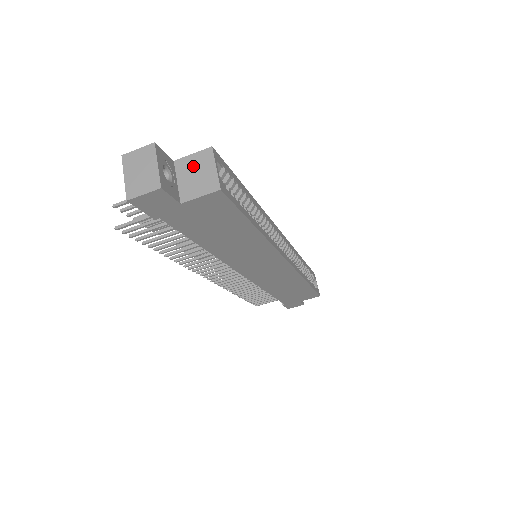
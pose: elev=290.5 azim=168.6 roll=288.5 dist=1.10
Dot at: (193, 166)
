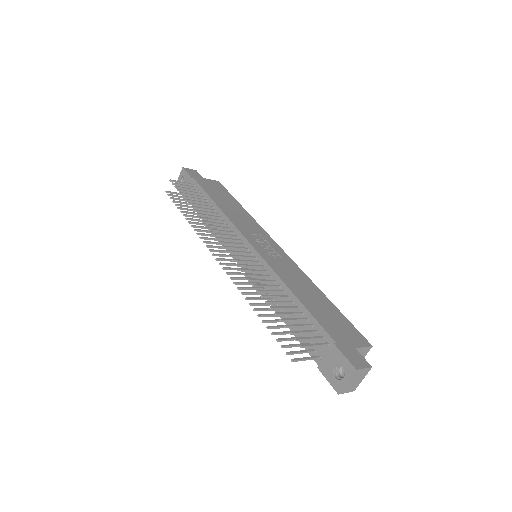
Dot at: occluded
